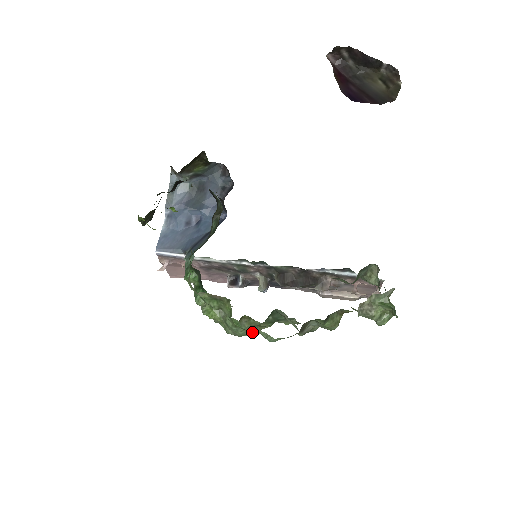
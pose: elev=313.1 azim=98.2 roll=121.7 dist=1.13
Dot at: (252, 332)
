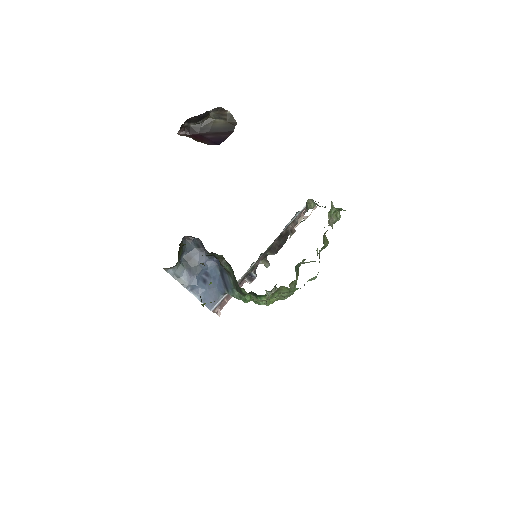
Dot at: occluded
